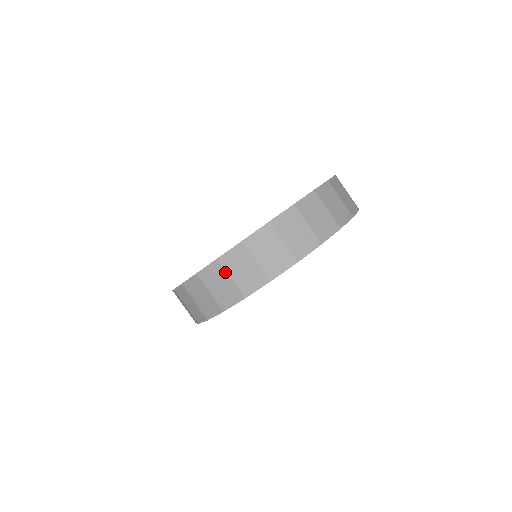
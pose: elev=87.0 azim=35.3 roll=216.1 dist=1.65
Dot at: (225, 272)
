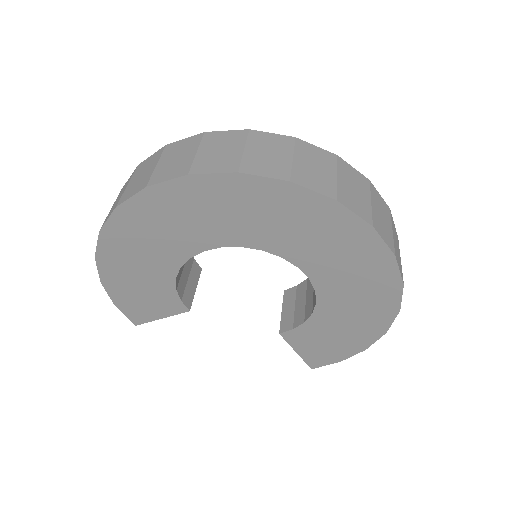
Dot at: (335, 168)
